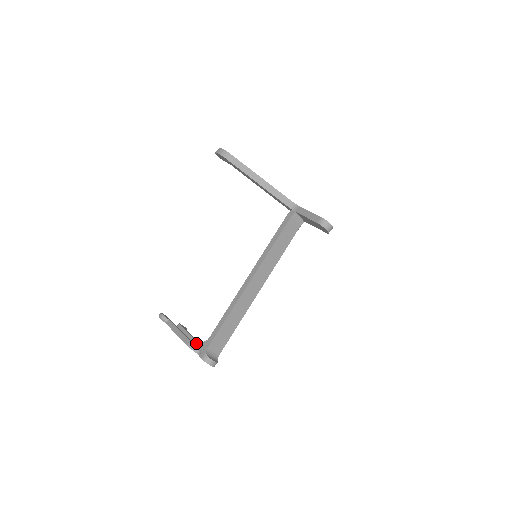
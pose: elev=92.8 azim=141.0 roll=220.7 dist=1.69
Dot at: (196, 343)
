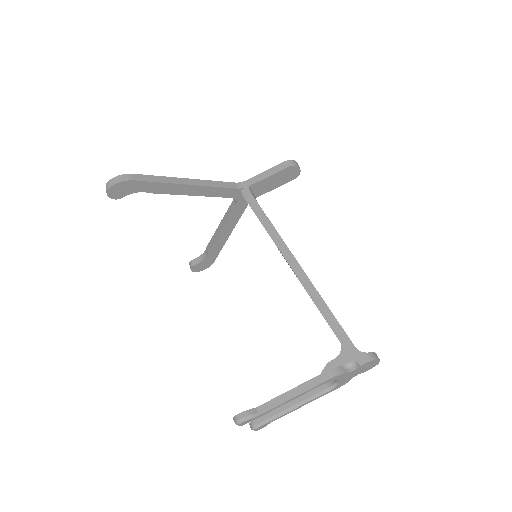
Dot at: (333, 367)
